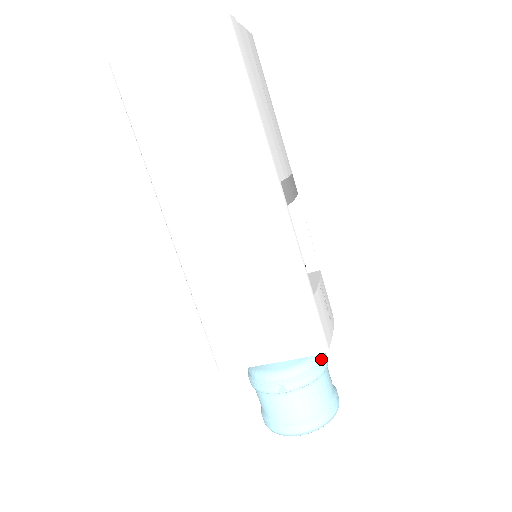
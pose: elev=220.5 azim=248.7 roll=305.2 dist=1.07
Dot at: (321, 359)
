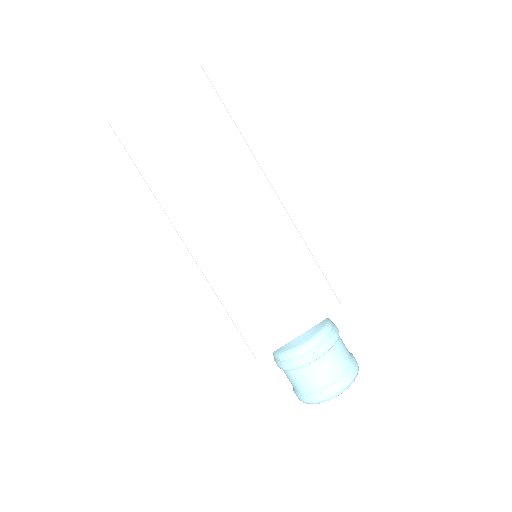
Dot at: (333, 325)
